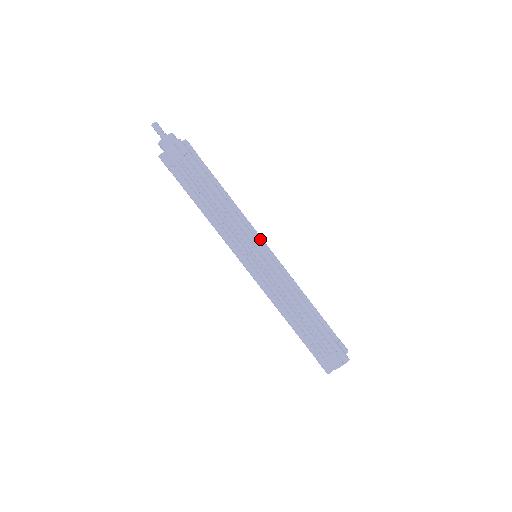
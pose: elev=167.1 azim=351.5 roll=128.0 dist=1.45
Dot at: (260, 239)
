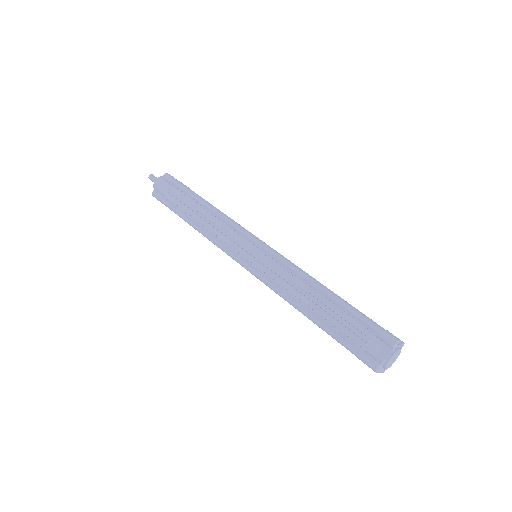
Dot at: occluded
